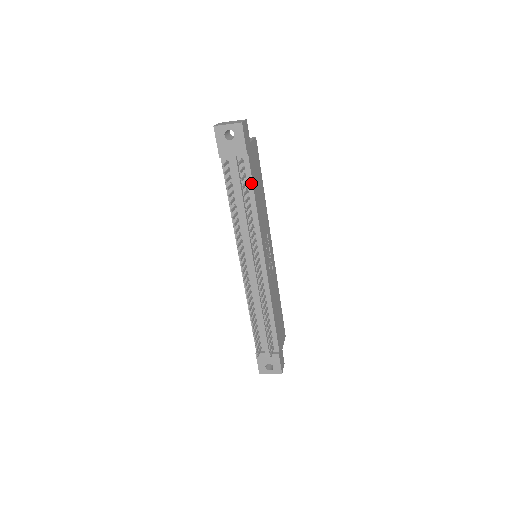
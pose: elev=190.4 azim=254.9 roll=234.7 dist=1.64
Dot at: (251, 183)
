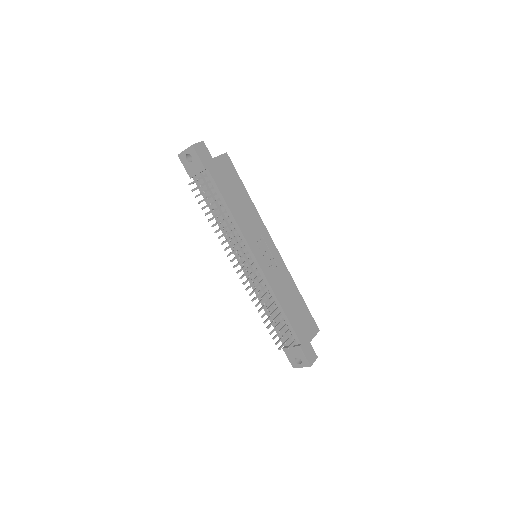
Dot at: (219, 192)
